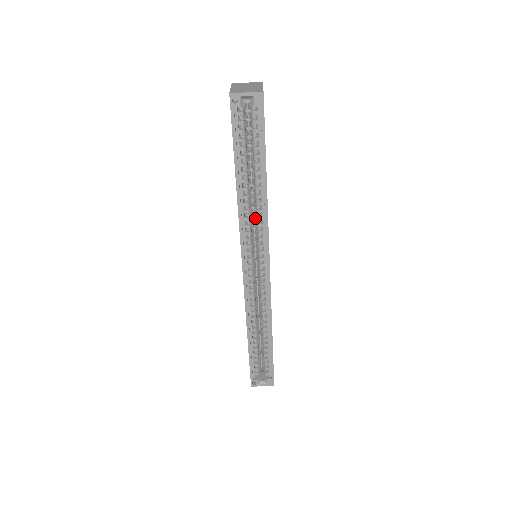
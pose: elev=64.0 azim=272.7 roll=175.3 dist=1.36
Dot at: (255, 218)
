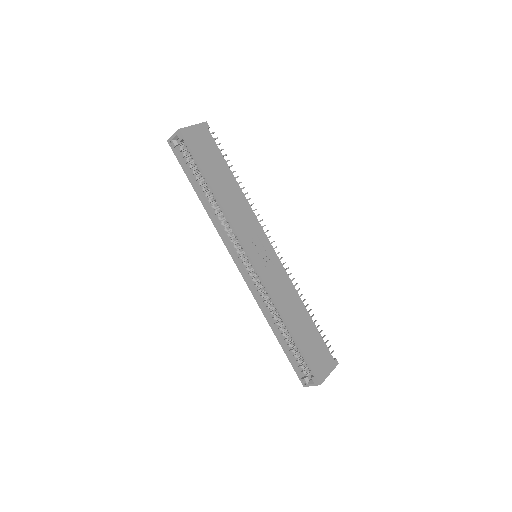
Dot at: occluded
